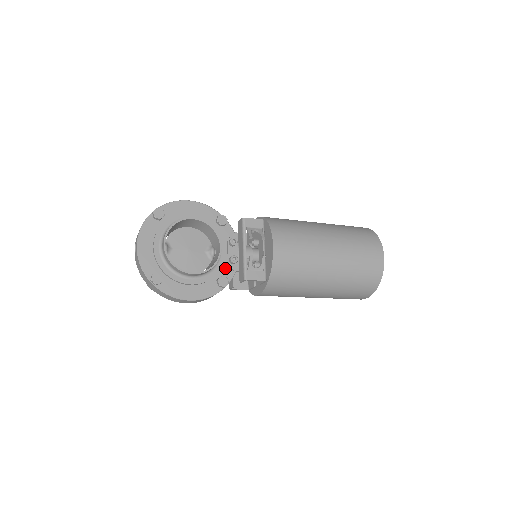
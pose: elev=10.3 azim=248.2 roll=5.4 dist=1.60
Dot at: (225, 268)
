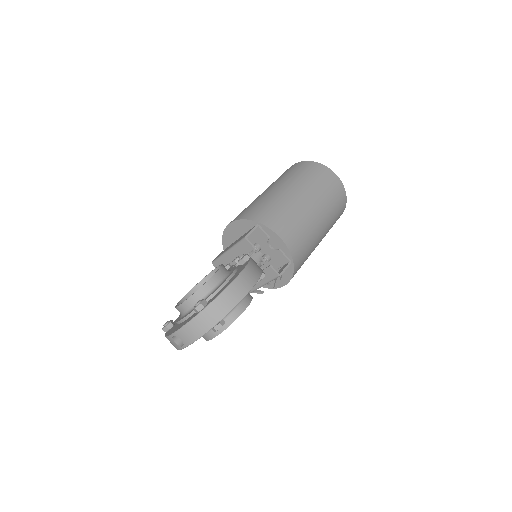
Dot at: occluded
